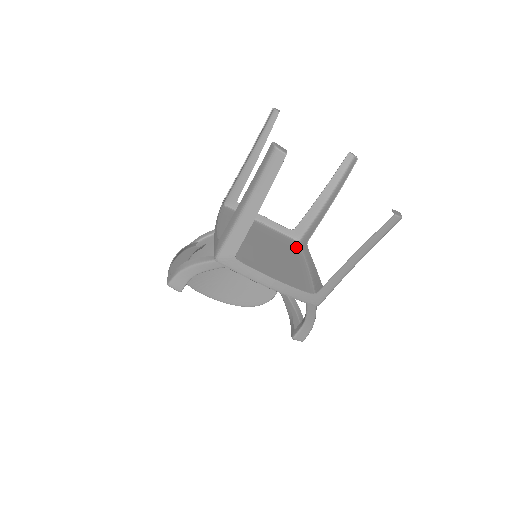
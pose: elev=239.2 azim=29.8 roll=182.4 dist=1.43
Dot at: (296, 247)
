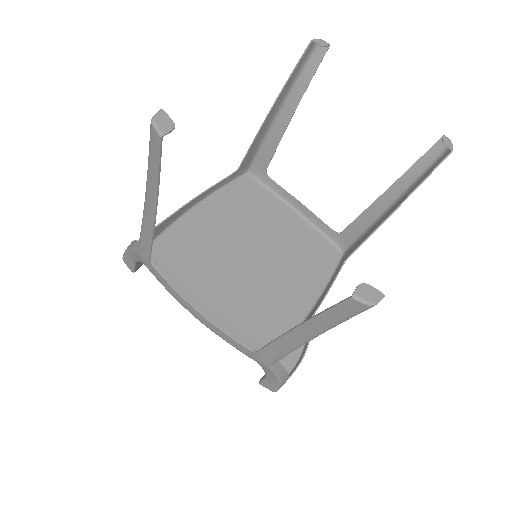
Dot at: (330, 260)
